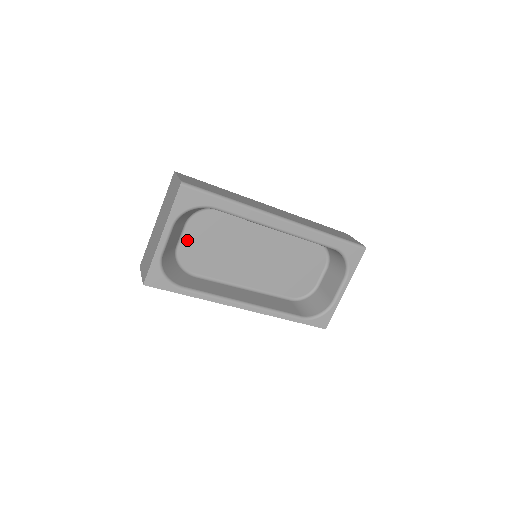
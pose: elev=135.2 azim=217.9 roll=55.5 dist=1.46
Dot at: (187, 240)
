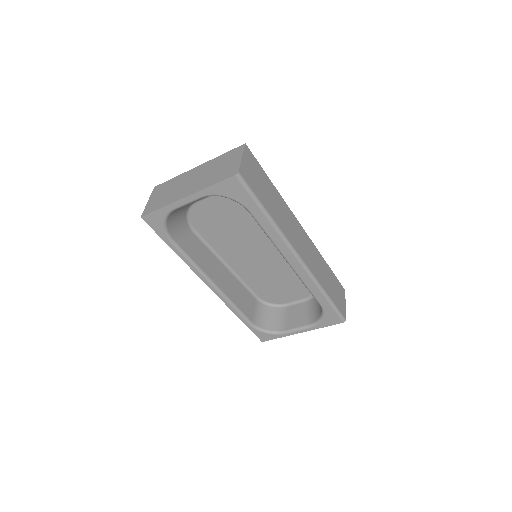
Dot at: (209, 203)
